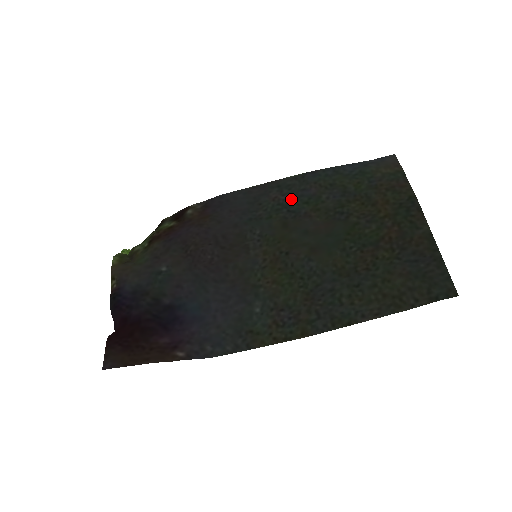
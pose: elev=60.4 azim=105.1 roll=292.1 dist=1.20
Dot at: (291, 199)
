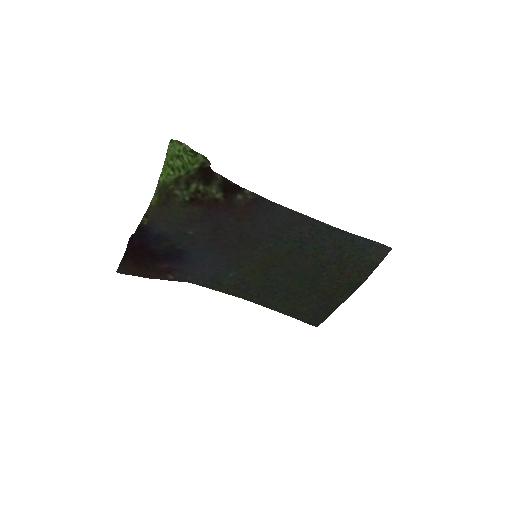
Dot at: (310, 240)
